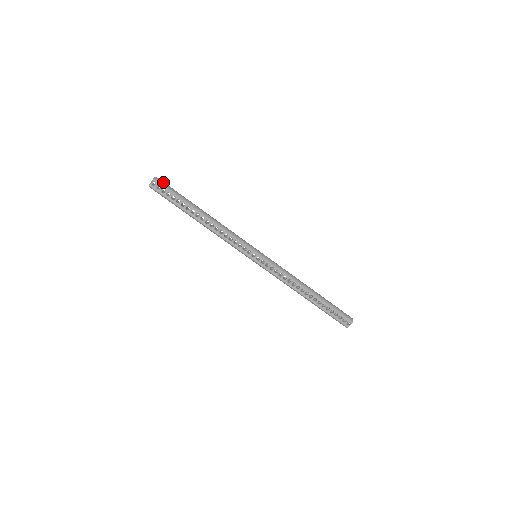
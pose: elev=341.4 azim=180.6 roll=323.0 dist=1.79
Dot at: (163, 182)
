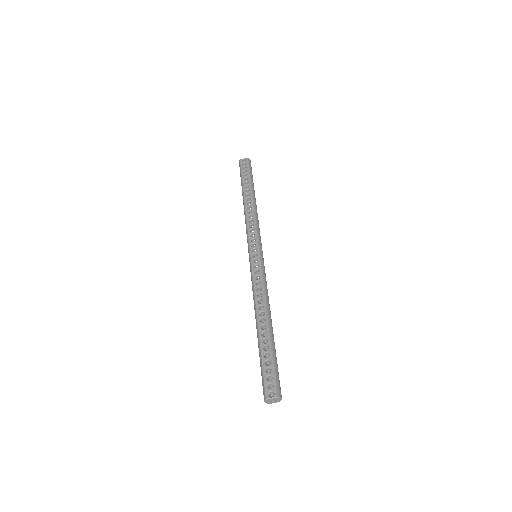
Dot at: occluded
